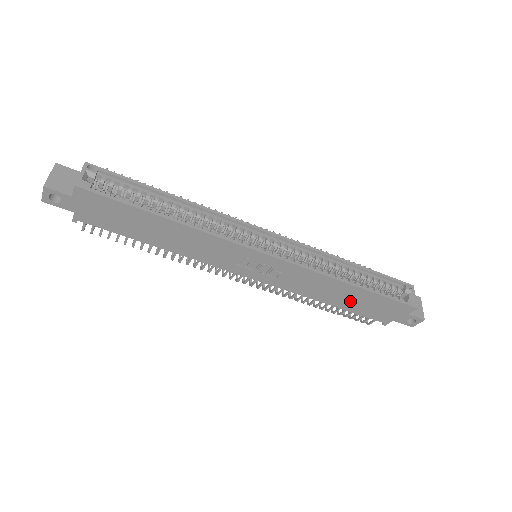
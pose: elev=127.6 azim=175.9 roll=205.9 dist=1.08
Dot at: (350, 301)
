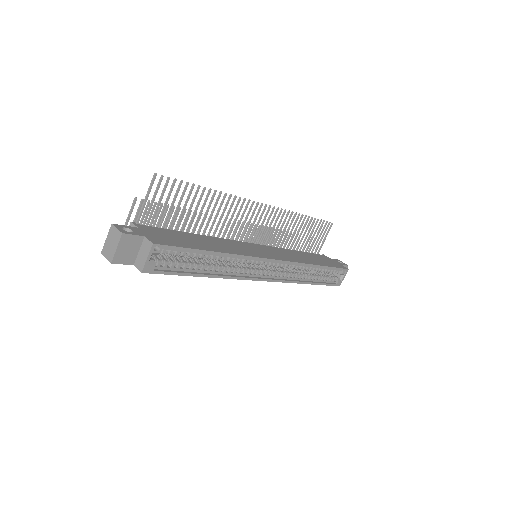
Dot at: occluded
